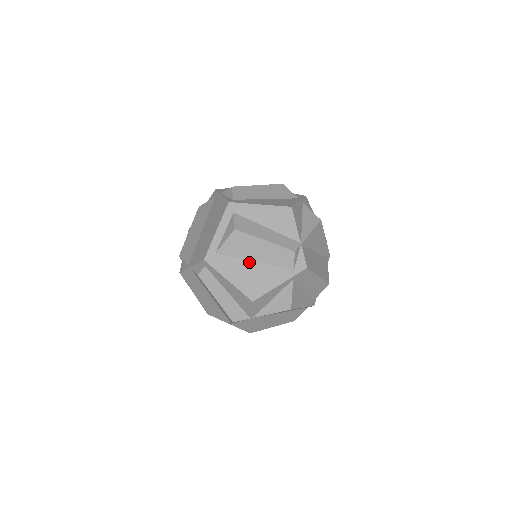
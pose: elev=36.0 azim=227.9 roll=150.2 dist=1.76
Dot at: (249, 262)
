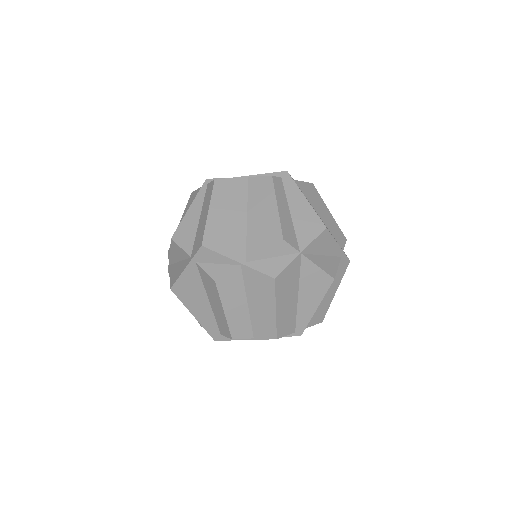
Dot at: occluded
